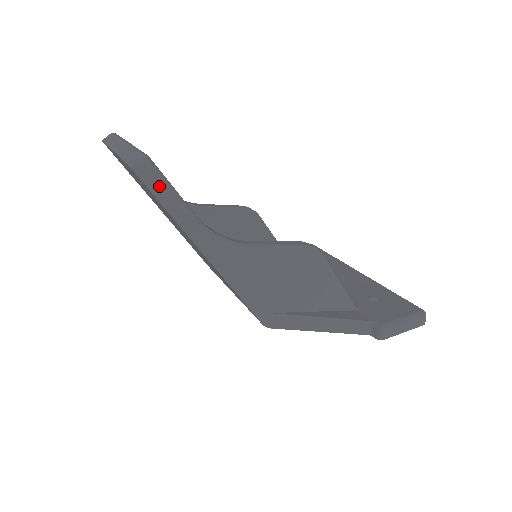
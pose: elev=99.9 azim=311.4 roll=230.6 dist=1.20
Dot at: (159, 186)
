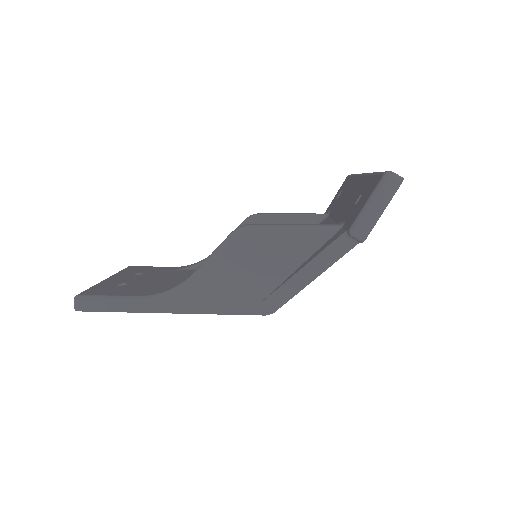
Dot at: (98, 304)
